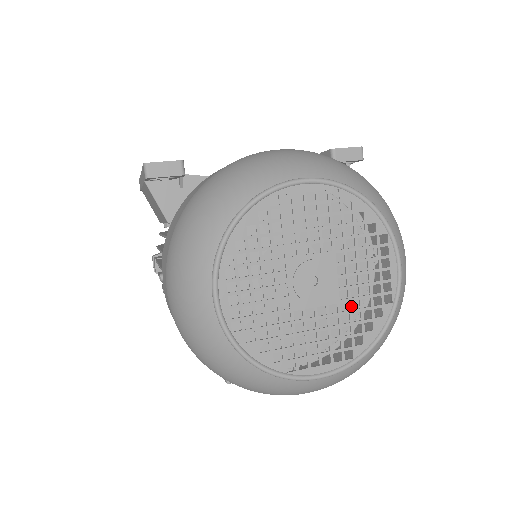
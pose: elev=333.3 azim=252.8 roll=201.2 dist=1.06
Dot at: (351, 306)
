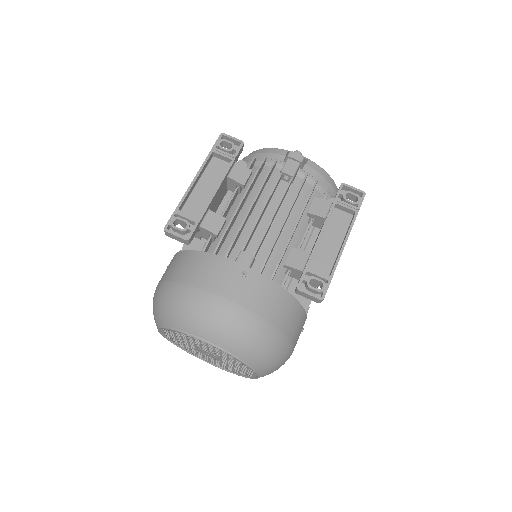
Dot at: (228, 365)
